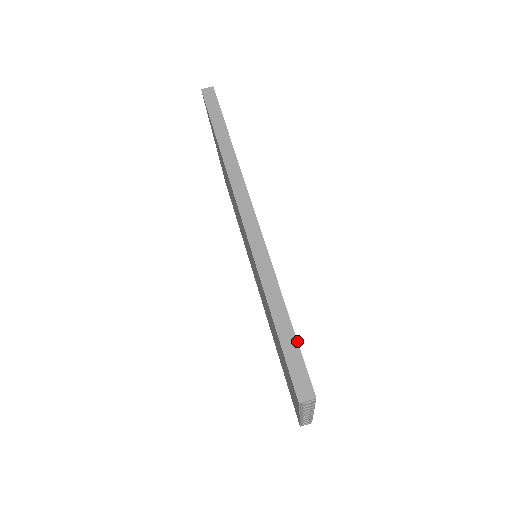
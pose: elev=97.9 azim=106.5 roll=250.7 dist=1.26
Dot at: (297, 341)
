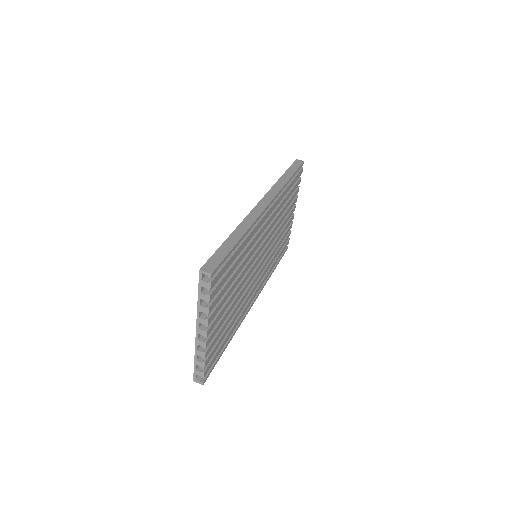
Dot at: (230, 251)
